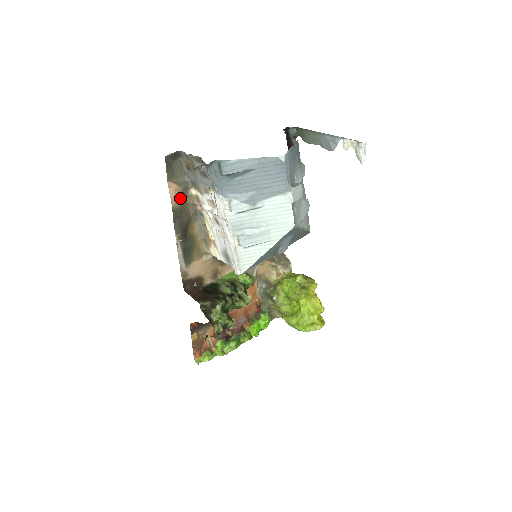
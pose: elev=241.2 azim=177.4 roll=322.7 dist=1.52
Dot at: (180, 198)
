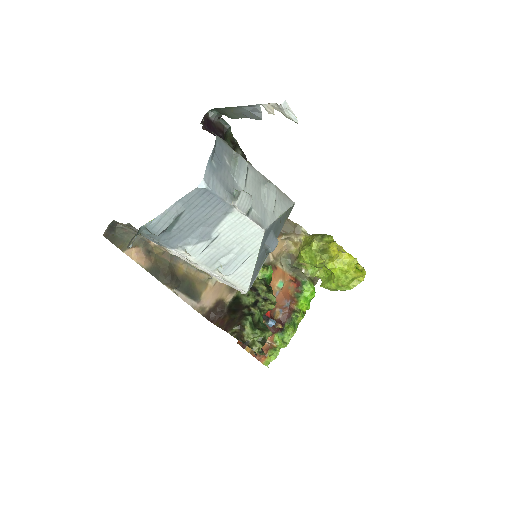
Dot at: (146, 257)
